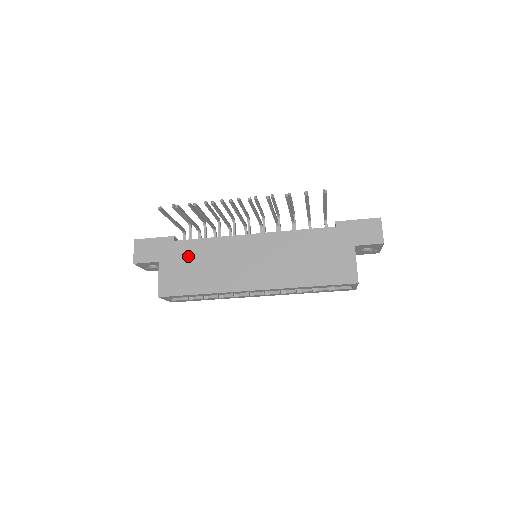
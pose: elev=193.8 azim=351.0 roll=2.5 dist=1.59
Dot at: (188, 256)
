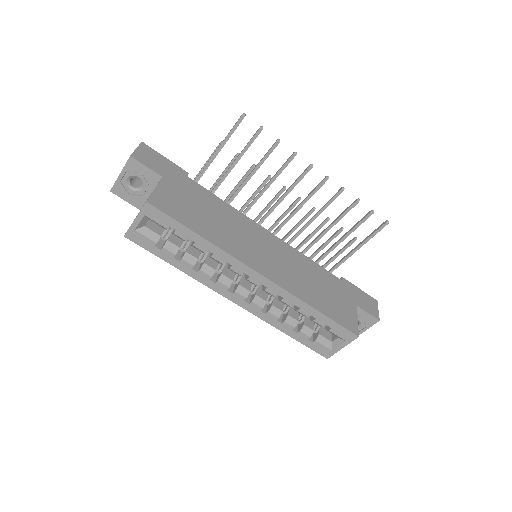
Dot at: (198, 197)
